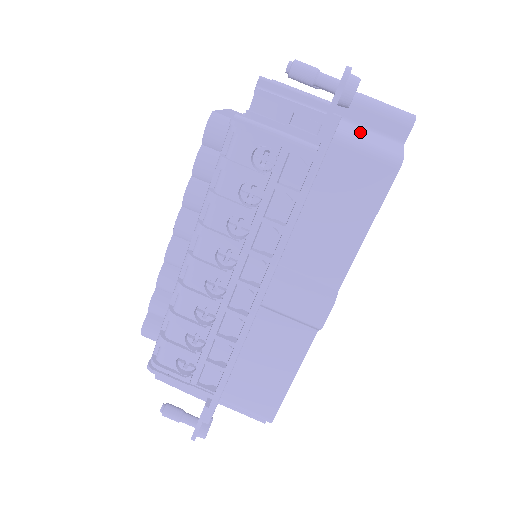
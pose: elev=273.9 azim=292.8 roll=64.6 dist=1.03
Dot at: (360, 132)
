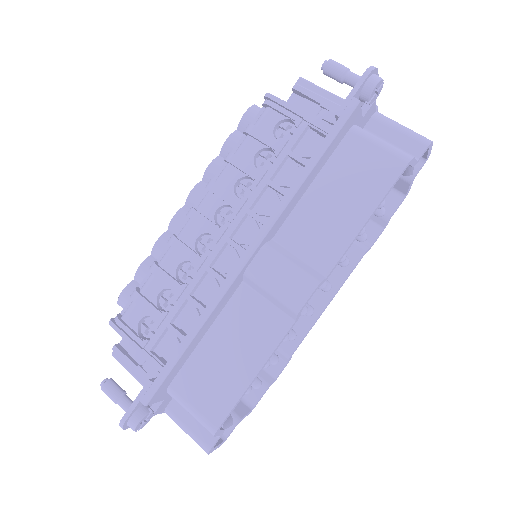
Dot at: occluded
